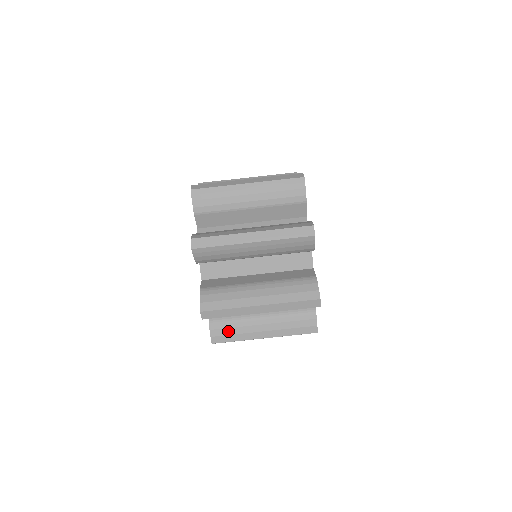
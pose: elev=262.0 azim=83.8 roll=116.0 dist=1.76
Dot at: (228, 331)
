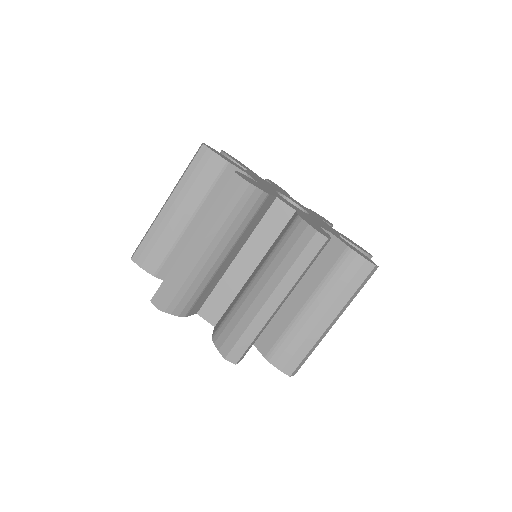
Dot at: occluded
